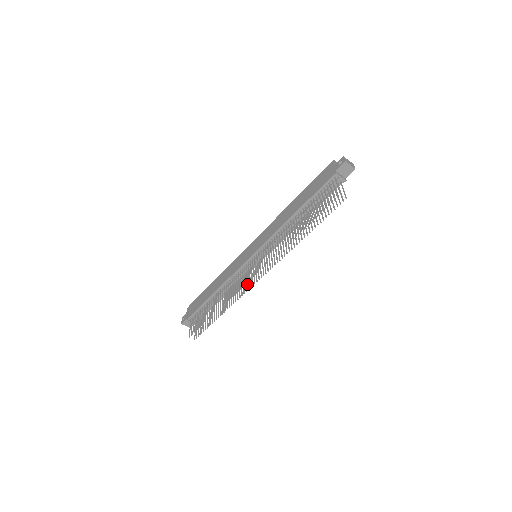
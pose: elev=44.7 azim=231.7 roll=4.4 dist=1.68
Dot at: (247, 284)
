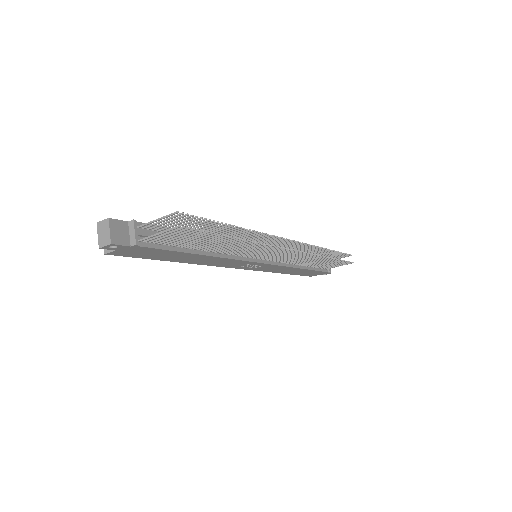
Dot at: (270, 249)
